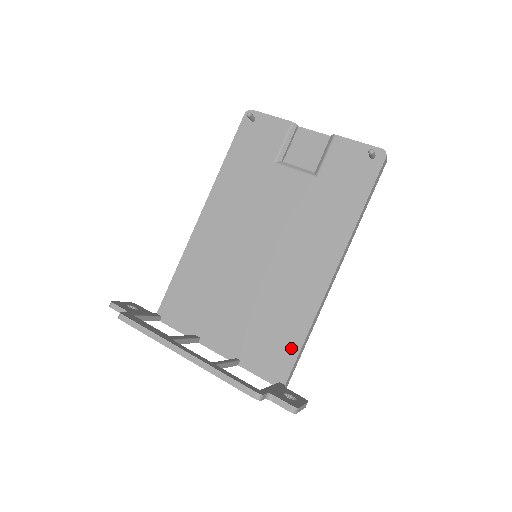
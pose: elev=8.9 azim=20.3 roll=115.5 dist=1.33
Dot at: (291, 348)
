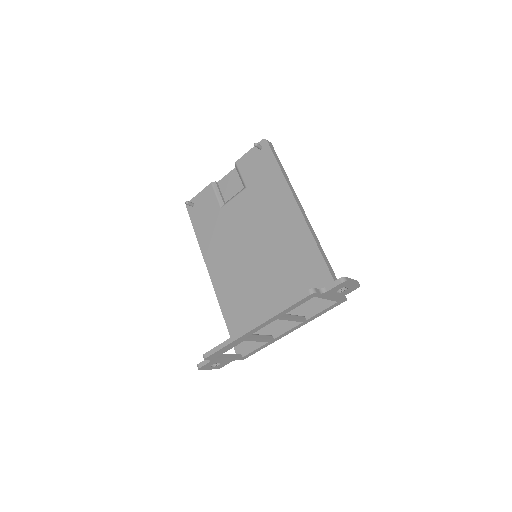
Dot at: (322, 273)
